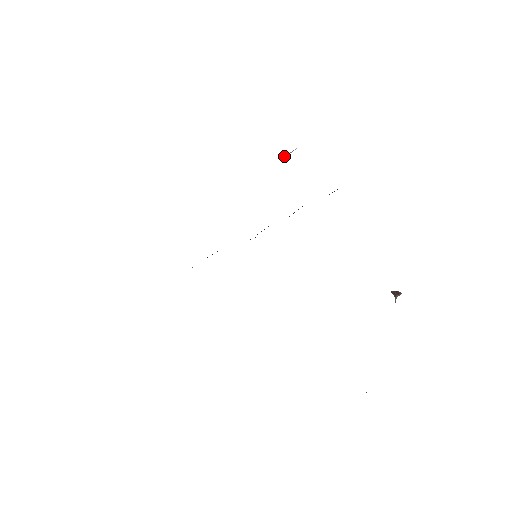
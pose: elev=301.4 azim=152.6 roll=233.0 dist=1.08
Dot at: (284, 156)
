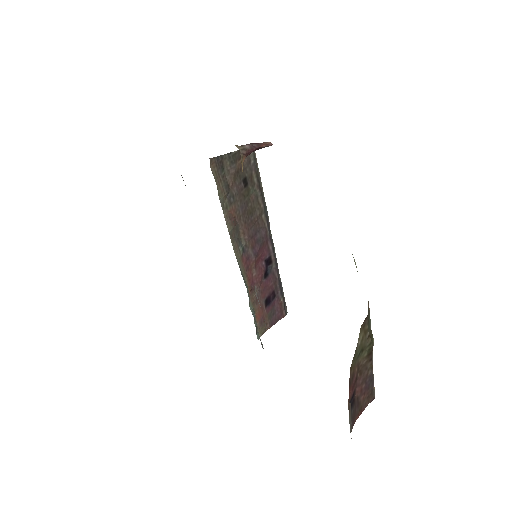
Dot at: occluded
